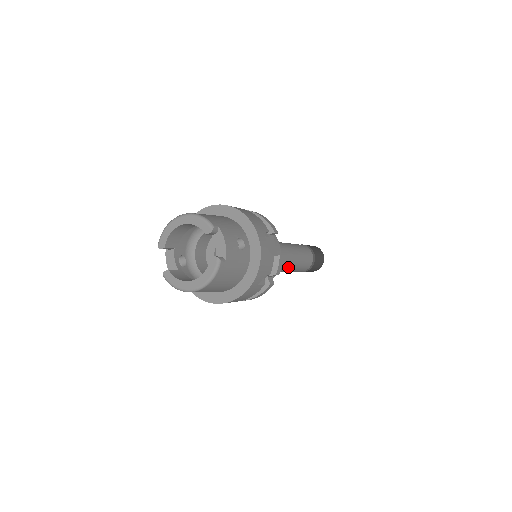
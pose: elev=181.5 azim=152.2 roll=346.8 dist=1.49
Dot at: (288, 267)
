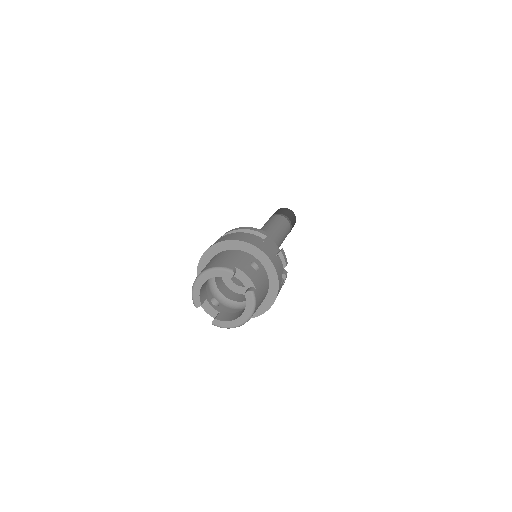
Dot at: (279, 245)
